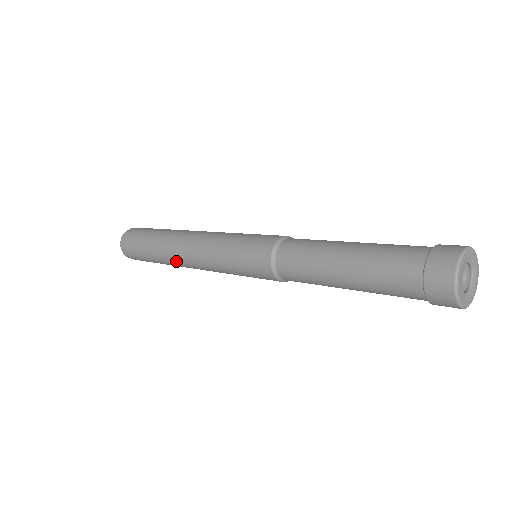
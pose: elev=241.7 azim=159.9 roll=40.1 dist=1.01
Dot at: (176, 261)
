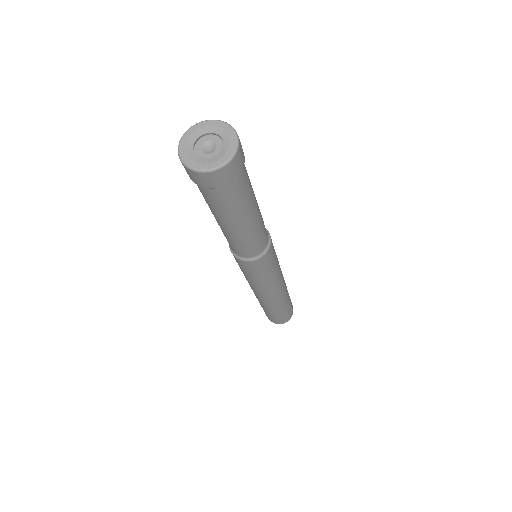
Dot at: occluded
